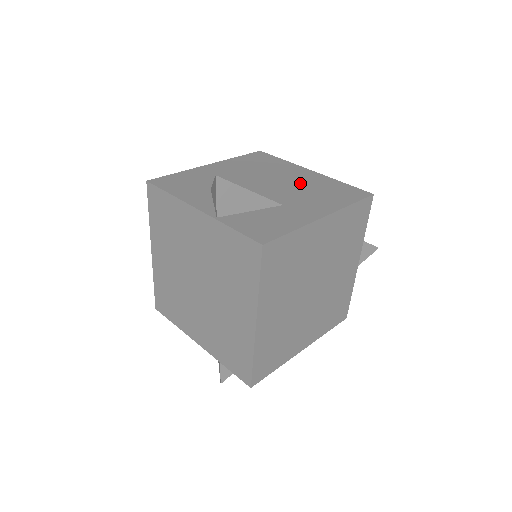
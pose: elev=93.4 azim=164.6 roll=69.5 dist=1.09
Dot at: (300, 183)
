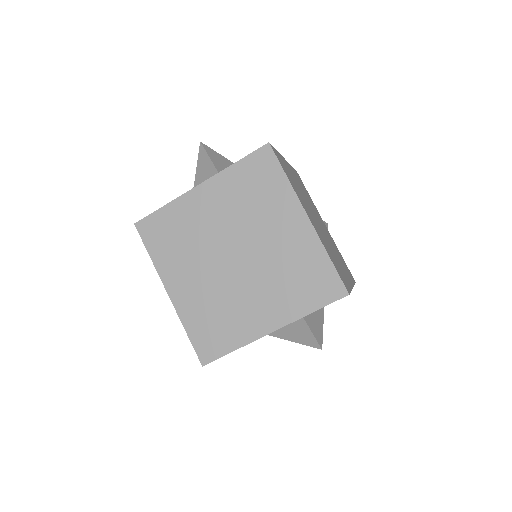
Dot at: occluded
